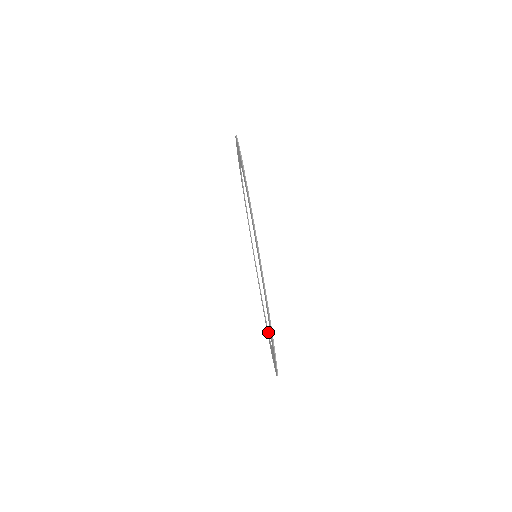
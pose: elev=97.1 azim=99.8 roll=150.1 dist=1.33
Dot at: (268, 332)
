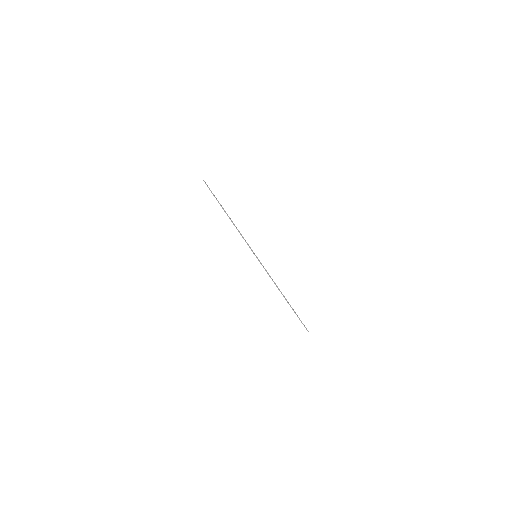
Dot at: occluded
